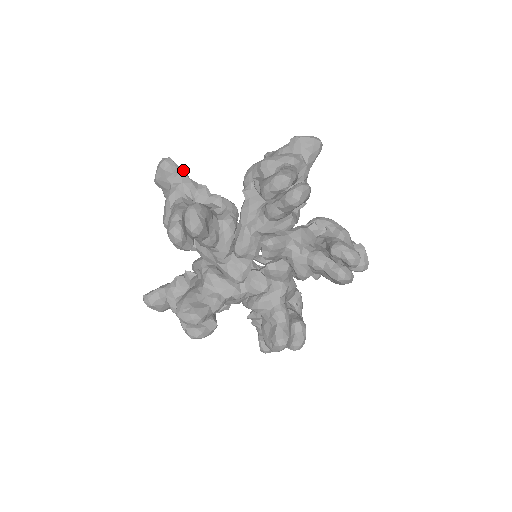
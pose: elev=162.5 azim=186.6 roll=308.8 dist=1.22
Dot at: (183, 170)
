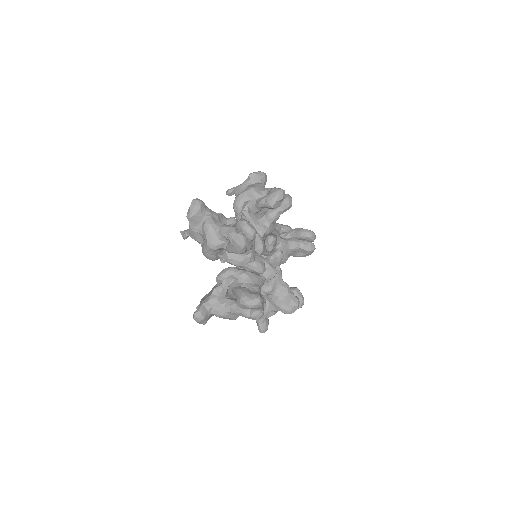
Dot at: (206, 206)
